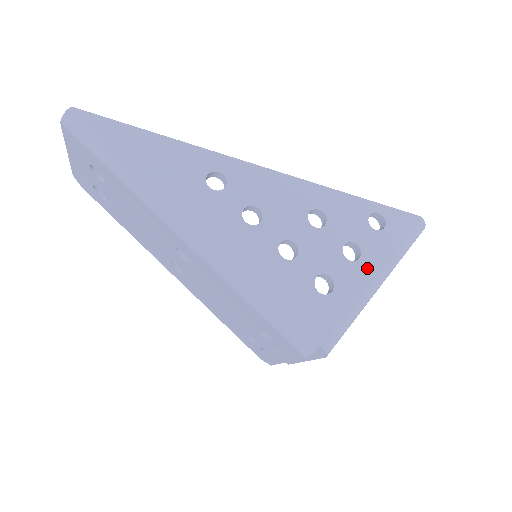
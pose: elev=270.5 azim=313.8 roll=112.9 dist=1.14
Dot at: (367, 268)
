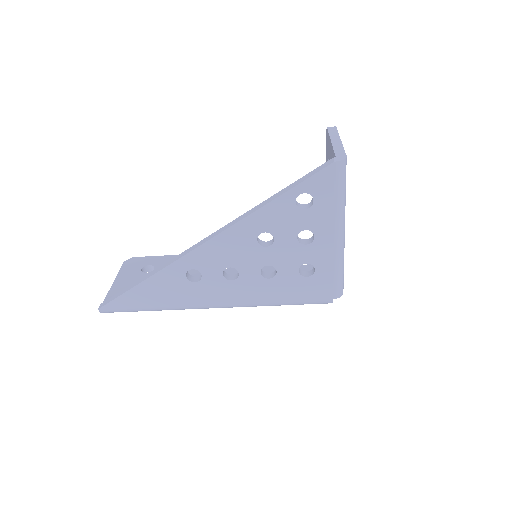
Dot at: (325, 238)
